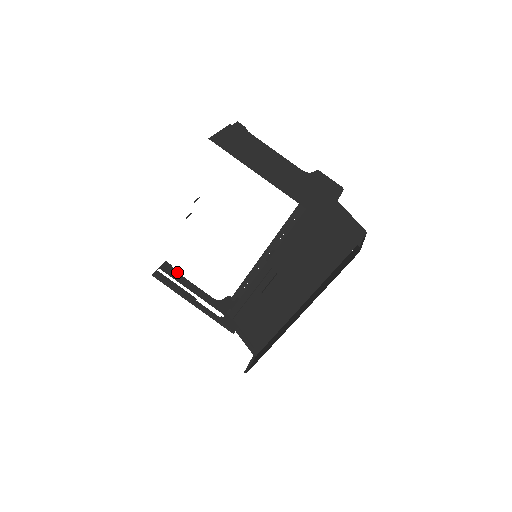
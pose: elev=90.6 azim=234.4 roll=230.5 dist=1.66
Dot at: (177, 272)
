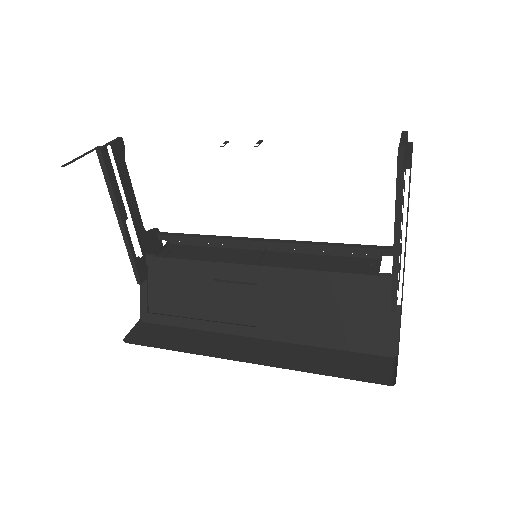
Dot at: occluded
